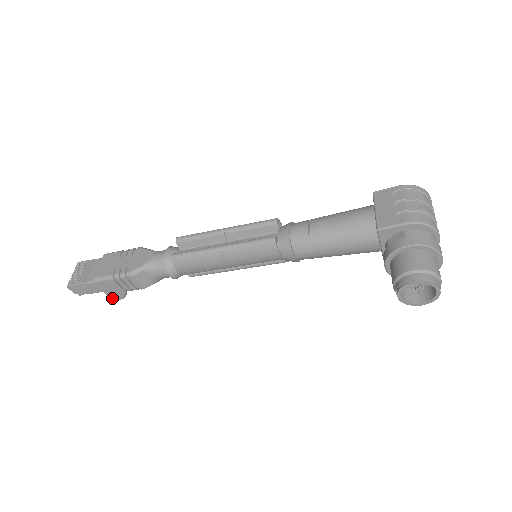
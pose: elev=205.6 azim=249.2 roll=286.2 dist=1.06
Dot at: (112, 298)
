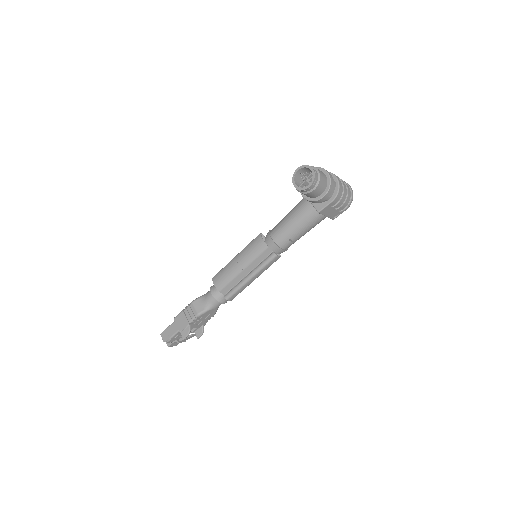
Dot at: (182, 336)
